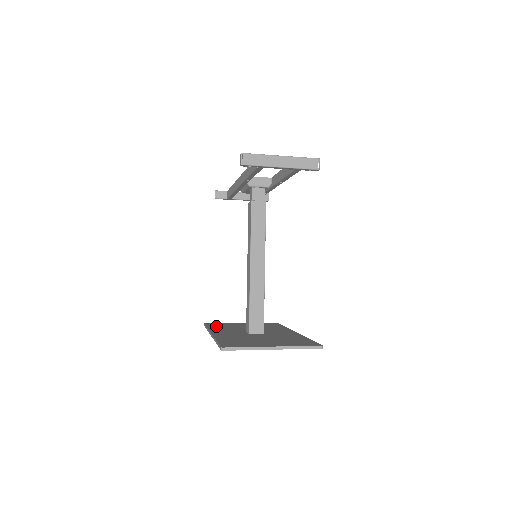
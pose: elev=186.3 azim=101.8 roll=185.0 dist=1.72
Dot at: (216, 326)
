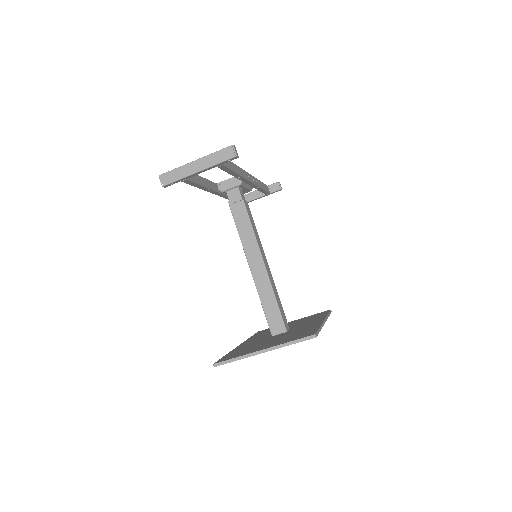
Dot at: occluded
